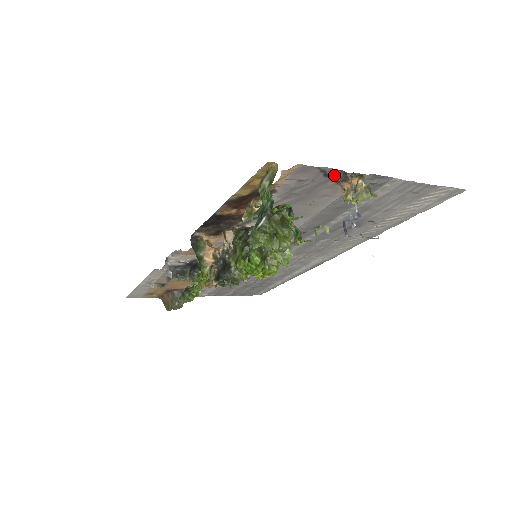
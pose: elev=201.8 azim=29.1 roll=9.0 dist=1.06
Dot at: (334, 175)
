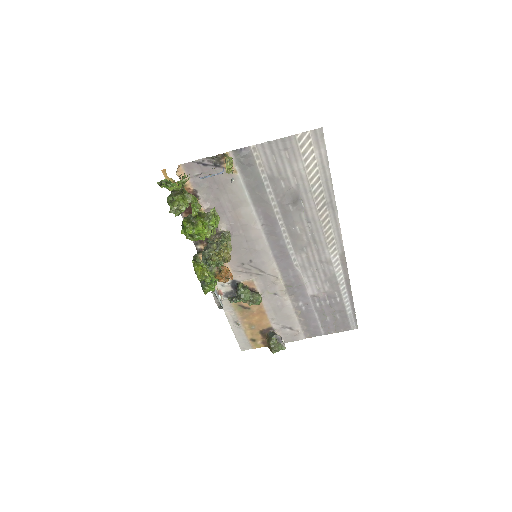
Dot at: (210, 163)
